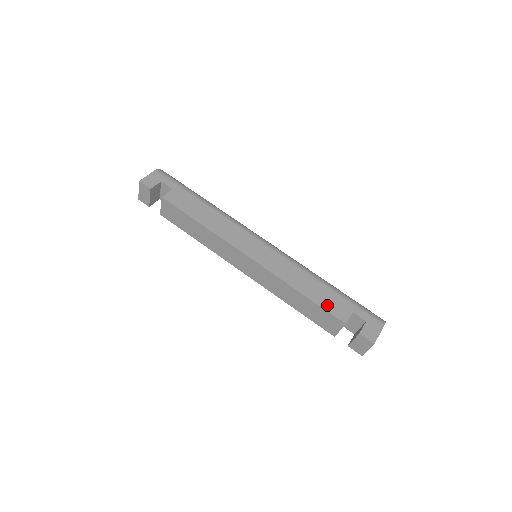
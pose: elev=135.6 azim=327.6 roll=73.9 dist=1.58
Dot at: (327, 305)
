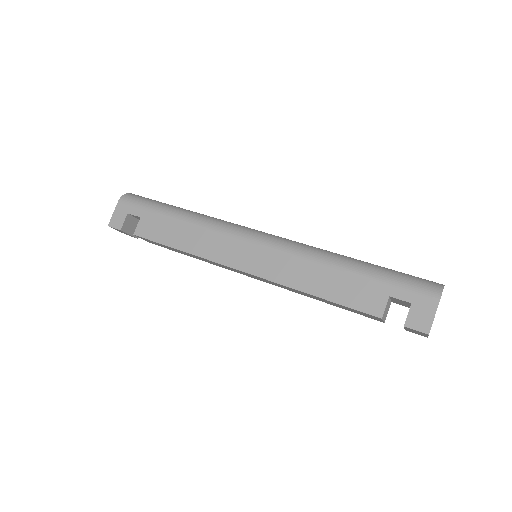
Dot at: (351, 300)
